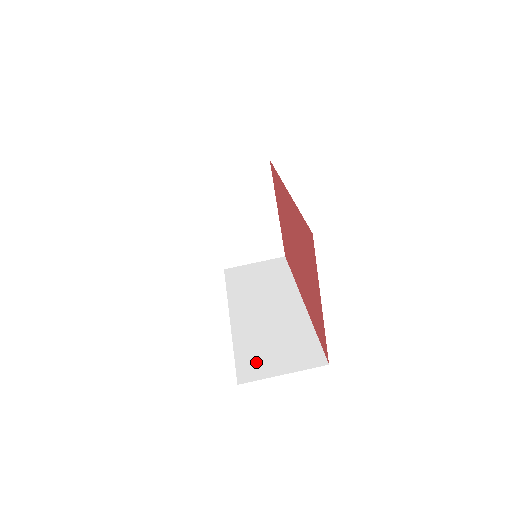
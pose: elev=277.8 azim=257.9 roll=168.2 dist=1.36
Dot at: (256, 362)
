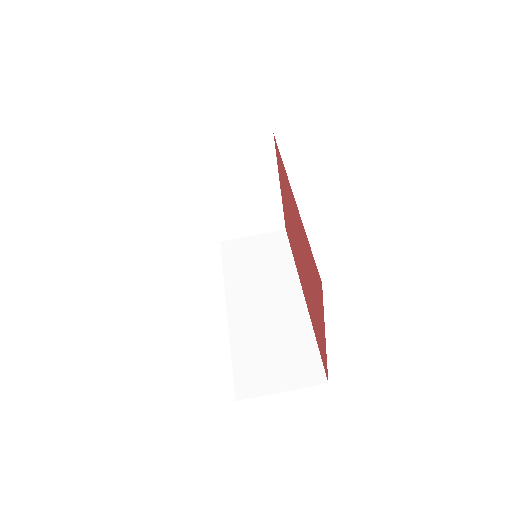
Dot at: (254, 373)
